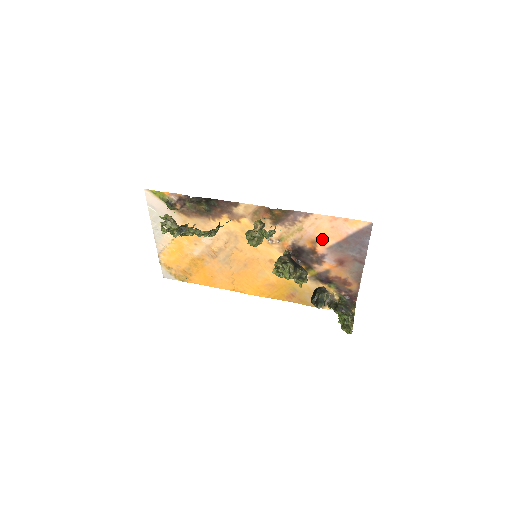
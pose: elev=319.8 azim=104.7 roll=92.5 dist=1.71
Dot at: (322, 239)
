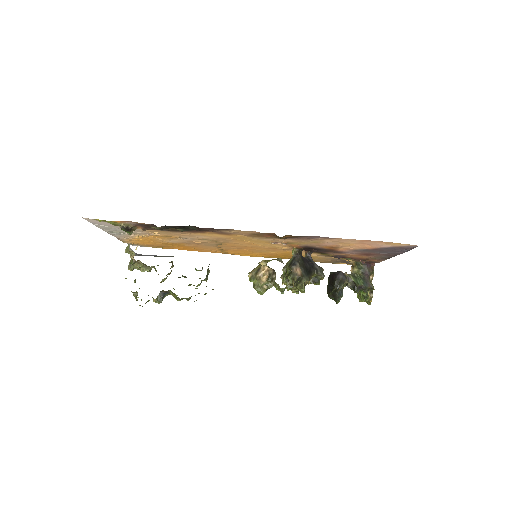
Dot at: (345, 246)
